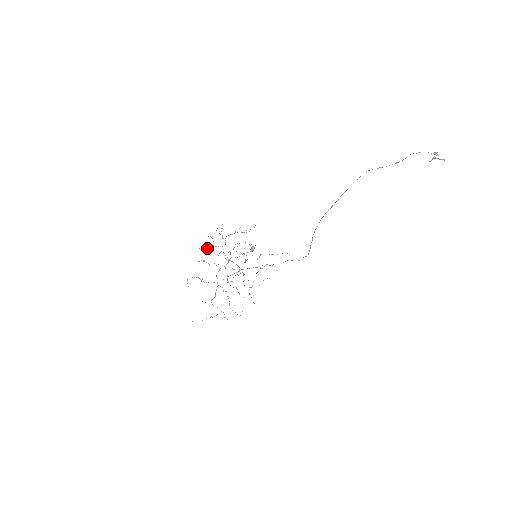
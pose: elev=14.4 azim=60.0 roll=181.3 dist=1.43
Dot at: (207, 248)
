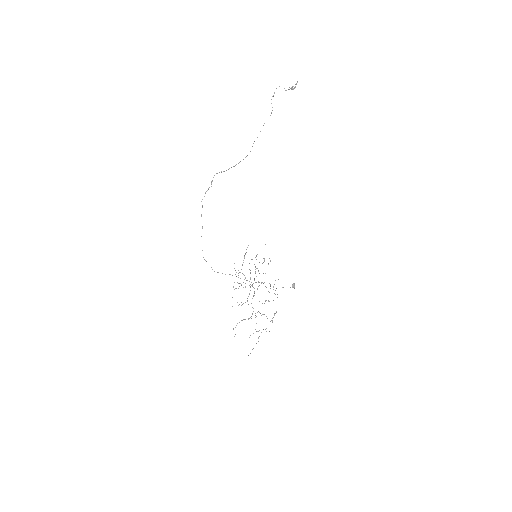
Dot at: occluded
